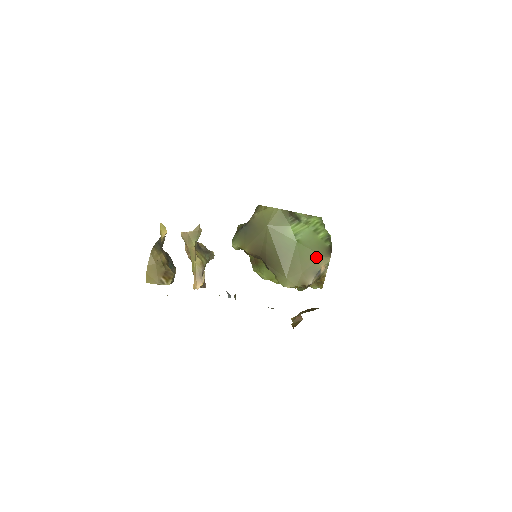
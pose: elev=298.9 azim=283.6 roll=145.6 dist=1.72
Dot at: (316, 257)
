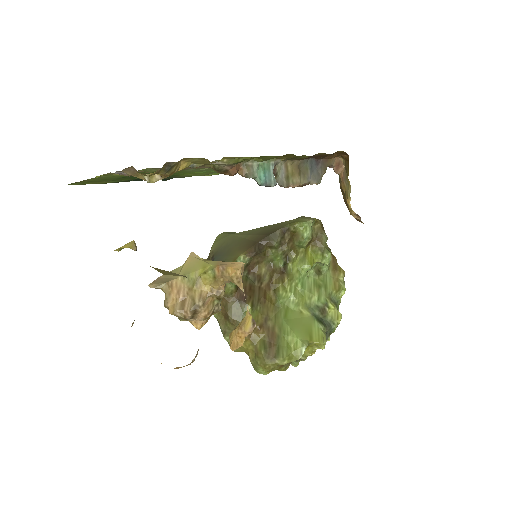
Dot at: occluded
